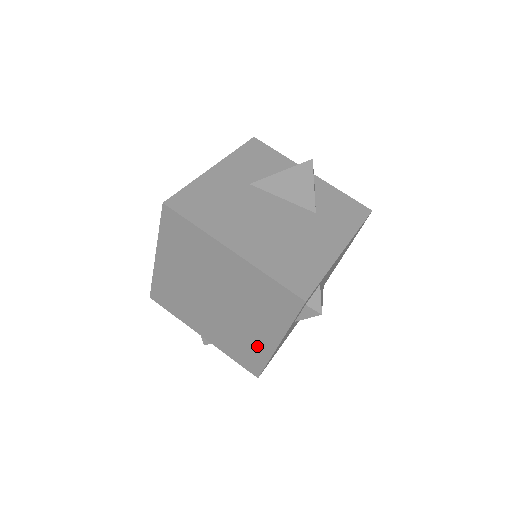
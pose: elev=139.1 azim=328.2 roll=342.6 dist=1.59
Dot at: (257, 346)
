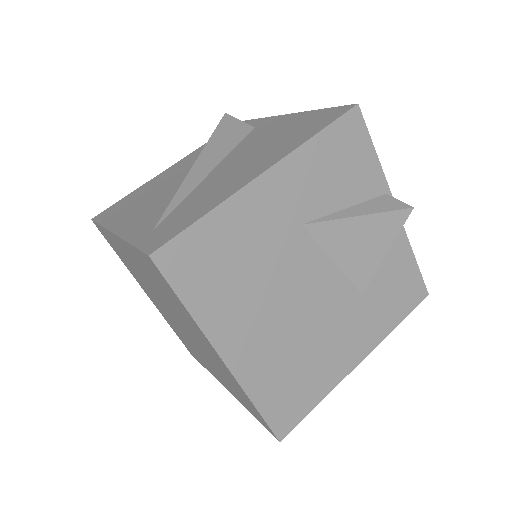
Dot at: (203, 362)
